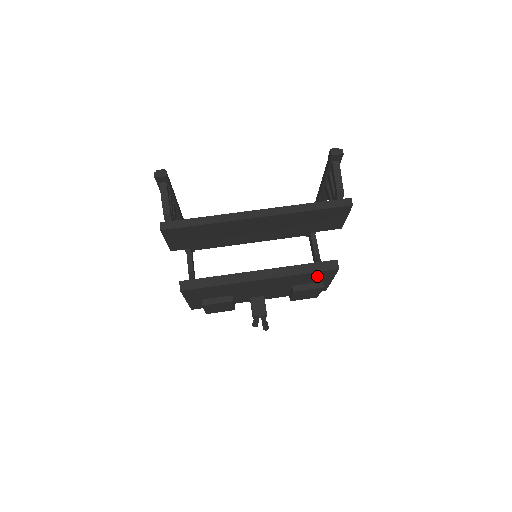
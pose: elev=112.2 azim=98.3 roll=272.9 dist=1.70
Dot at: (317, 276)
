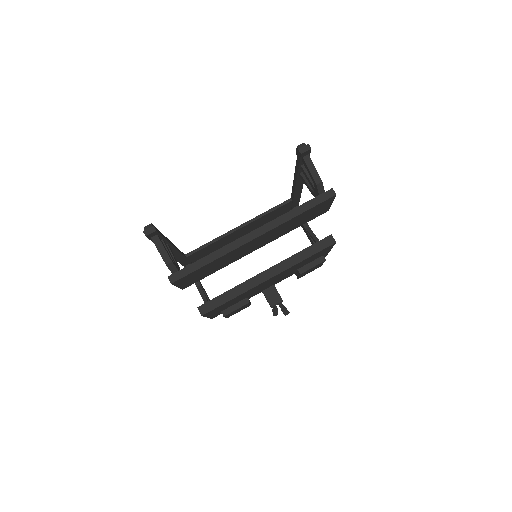
Dot at: (317, 254)
